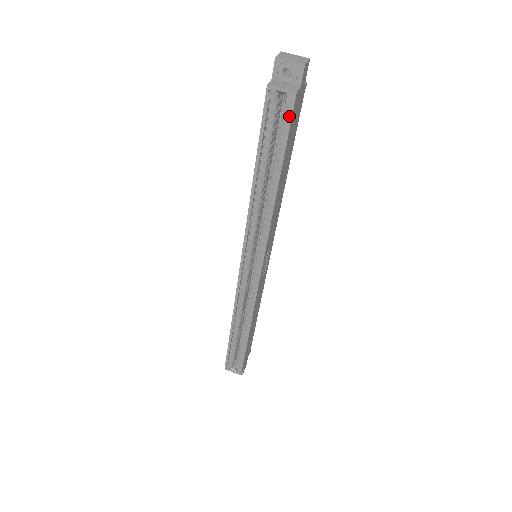
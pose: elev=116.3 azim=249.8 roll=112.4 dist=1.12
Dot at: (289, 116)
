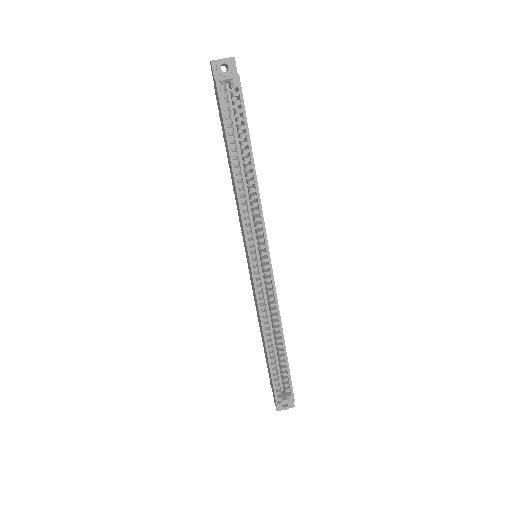
Dot at: (240, 96)
